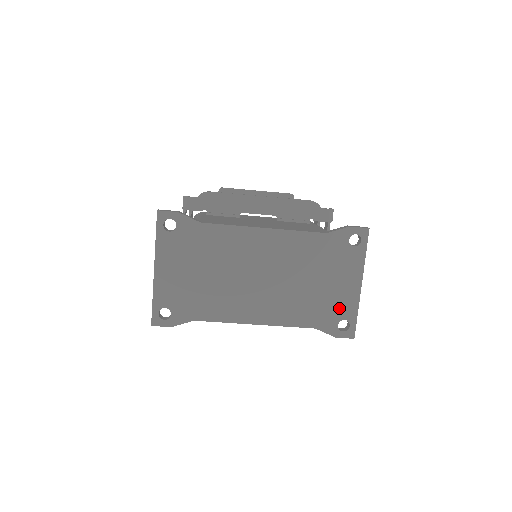
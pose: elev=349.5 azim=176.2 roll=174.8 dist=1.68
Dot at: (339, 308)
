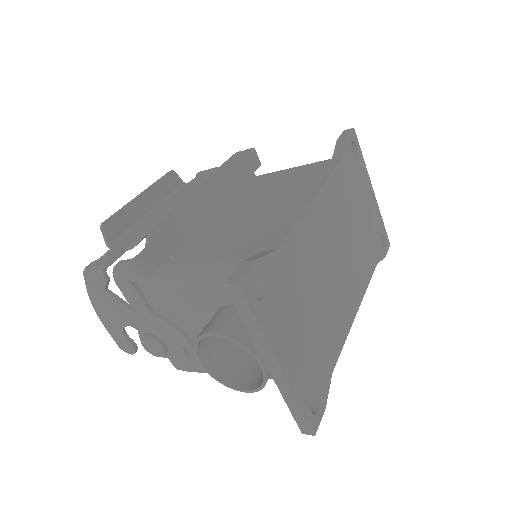
Dot at: (376, 227)
